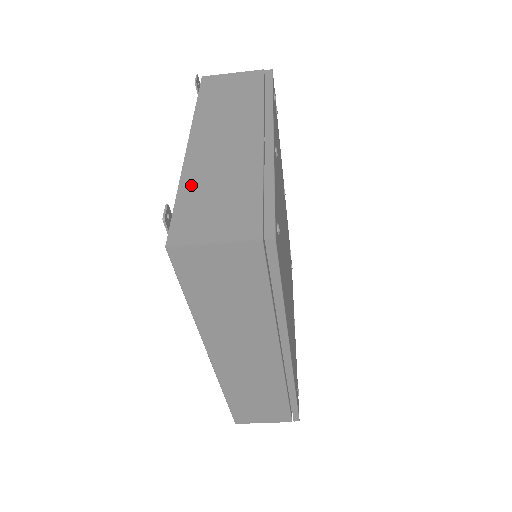
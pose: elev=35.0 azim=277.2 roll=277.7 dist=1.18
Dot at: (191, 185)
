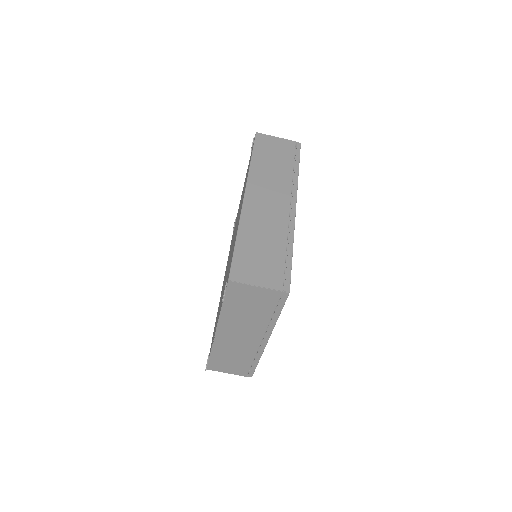
Dot at: occluded
